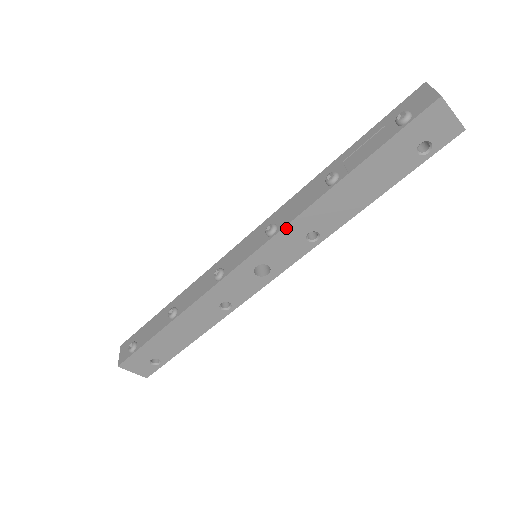
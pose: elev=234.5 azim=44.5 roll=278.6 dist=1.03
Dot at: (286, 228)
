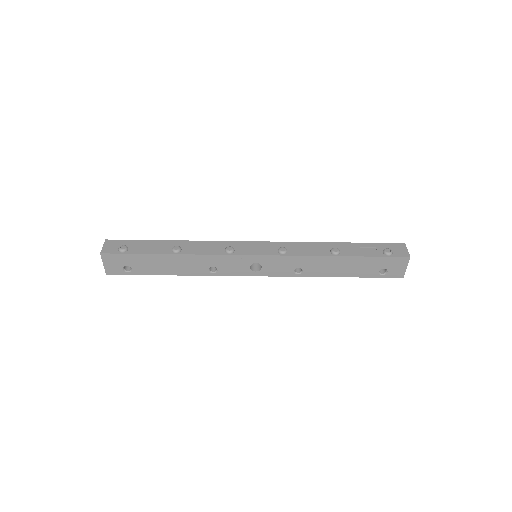
Dot at: (293, 257)
